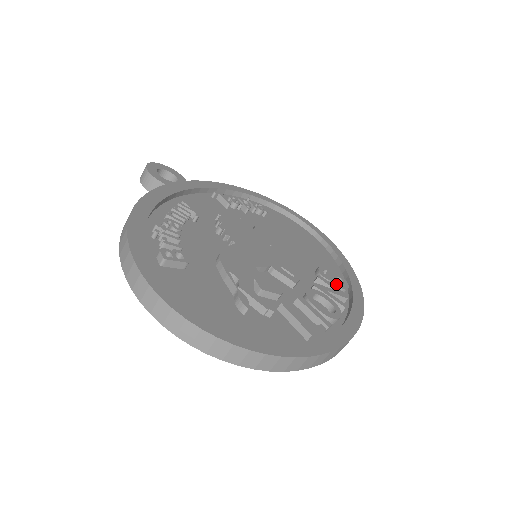
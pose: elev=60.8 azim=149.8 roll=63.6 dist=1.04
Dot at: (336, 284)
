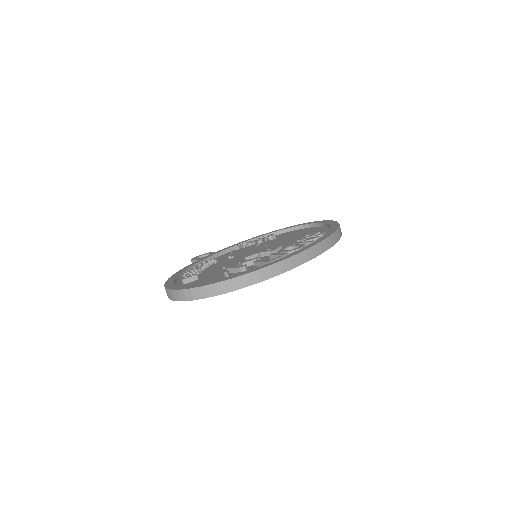
Dot at: occluded
